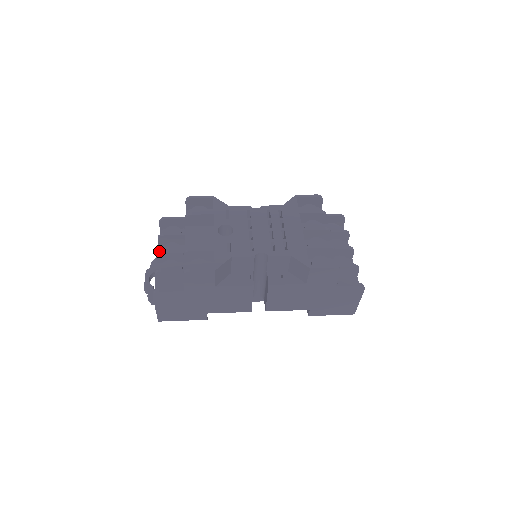
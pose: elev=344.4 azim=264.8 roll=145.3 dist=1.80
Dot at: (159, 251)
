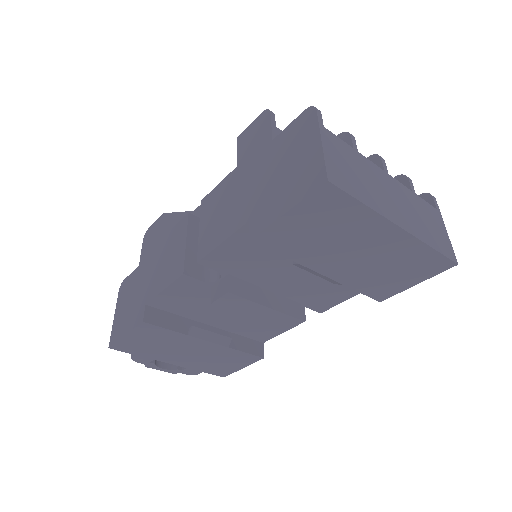
Dot at: occluded
